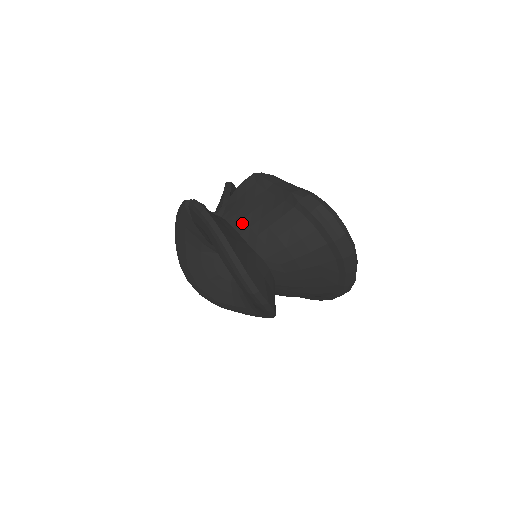
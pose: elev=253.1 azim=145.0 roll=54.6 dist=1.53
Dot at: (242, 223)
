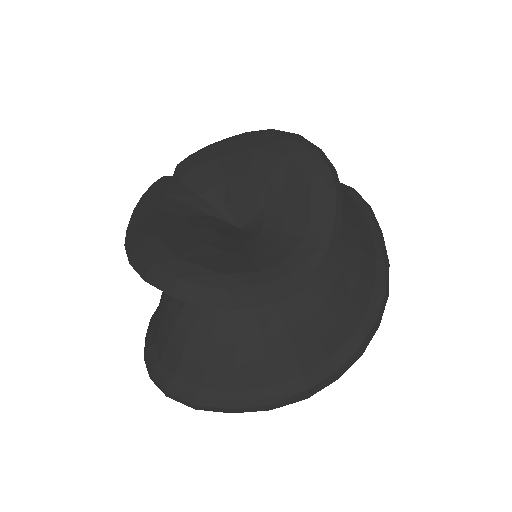
Dot at: occluded
